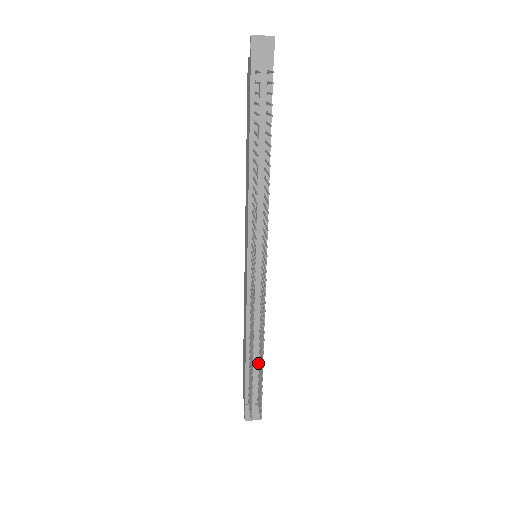
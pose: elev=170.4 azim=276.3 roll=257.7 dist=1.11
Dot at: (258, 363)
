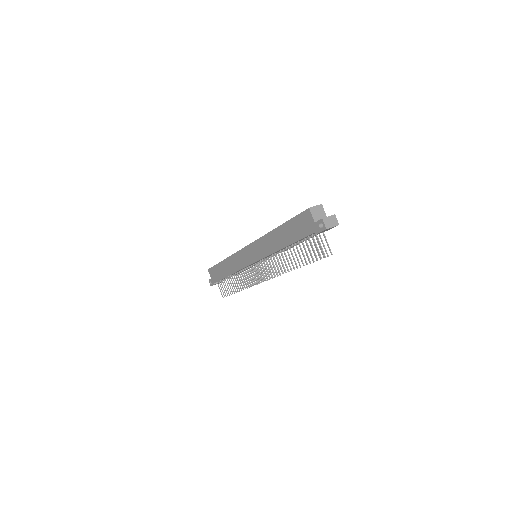
Dot at: occluded
